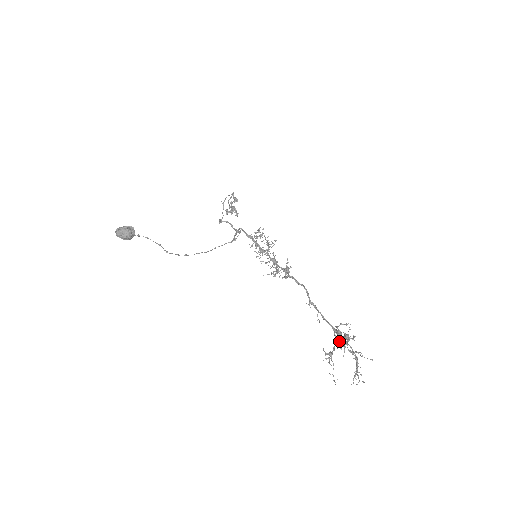
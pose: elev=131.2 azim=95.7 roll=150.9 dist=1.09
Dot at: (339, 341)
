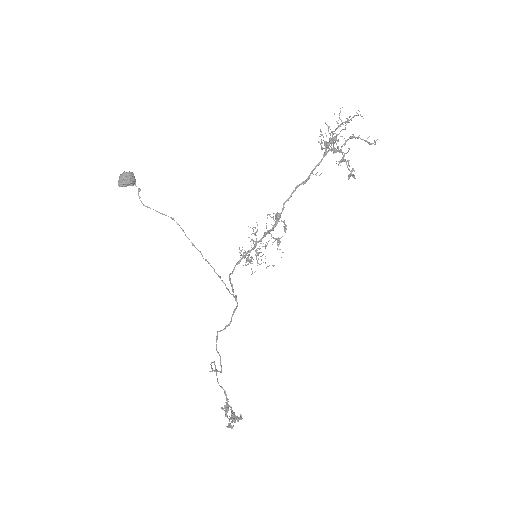
Dot at: (334, 149)
